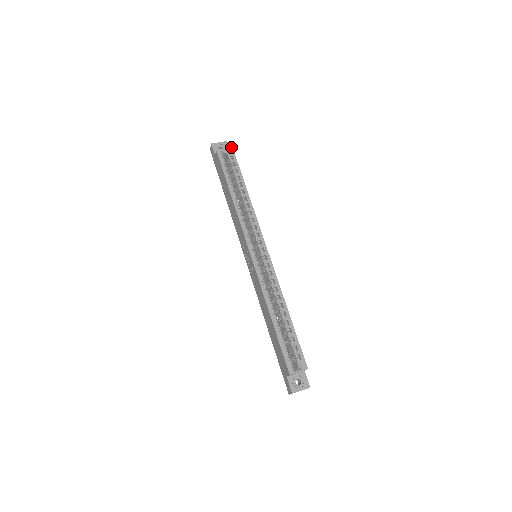
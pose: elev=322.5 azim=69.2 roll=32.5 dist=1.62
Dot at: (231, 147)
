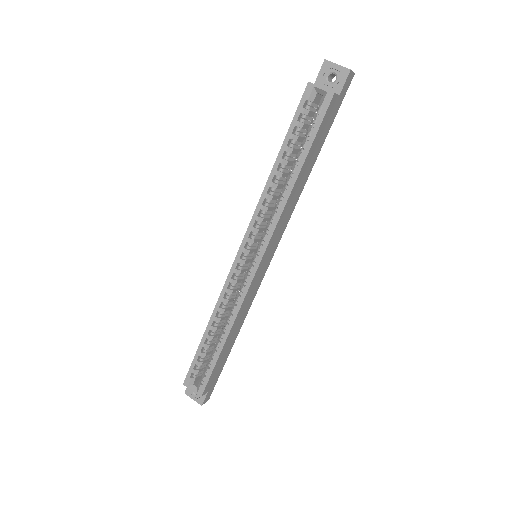
Dot at: occluded
